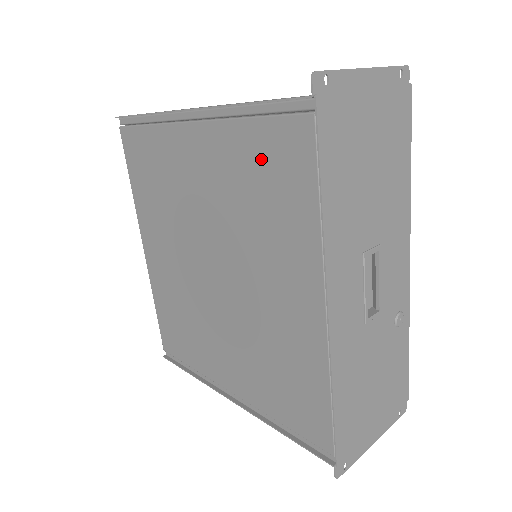
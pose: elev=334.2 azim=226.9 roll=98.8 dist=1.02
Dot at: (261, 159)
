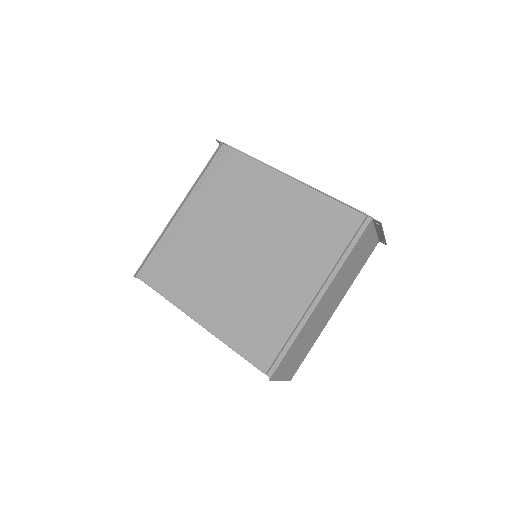
Dot at: (222, 178)
